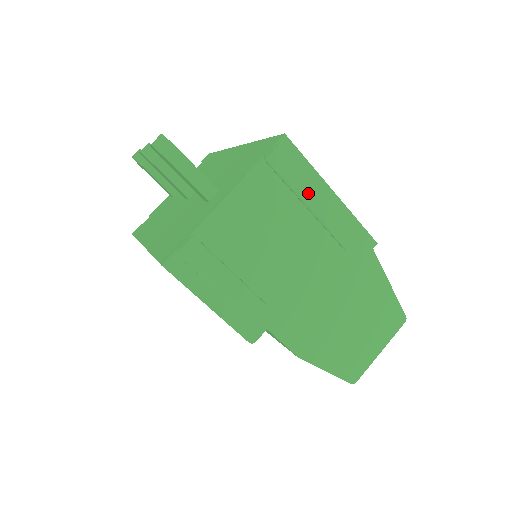
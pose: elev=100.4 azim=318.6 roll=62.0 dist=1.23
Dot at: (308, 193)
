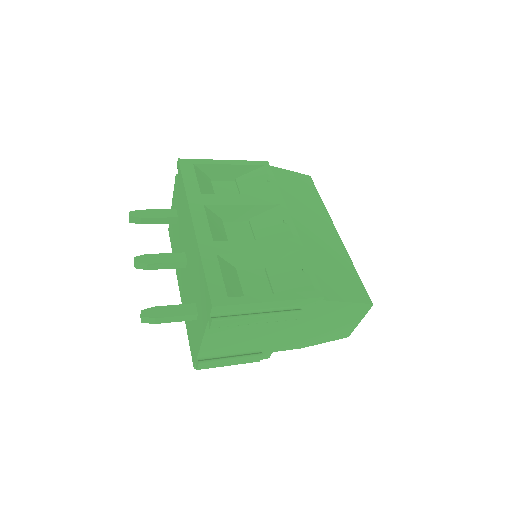
Dot at: (251, 321)
